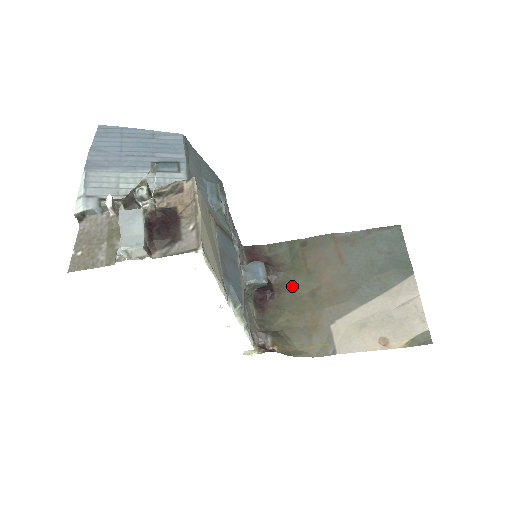
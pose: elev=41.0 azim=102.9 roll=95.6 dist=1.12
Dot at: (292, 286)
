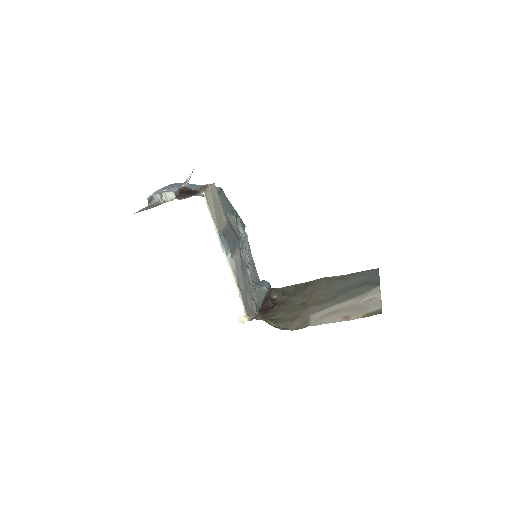
Dot at: (290, 302)
